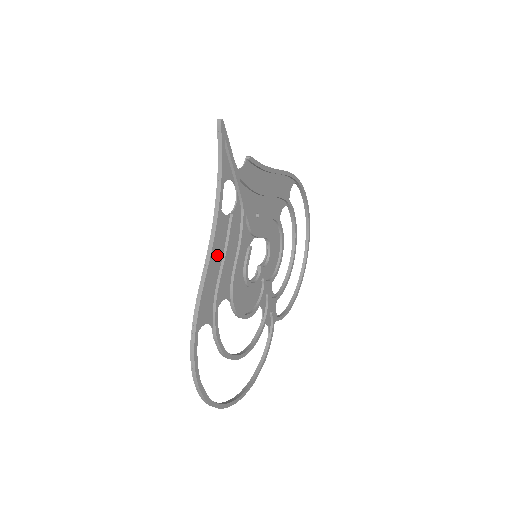
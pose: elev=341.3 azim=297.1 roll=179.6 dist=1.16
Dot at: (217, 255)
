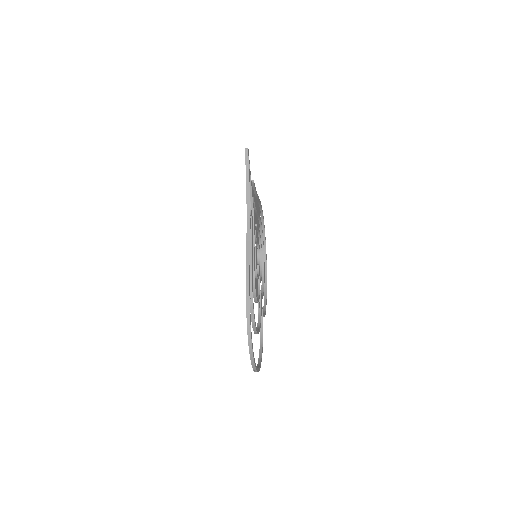
Dot at: occluded
